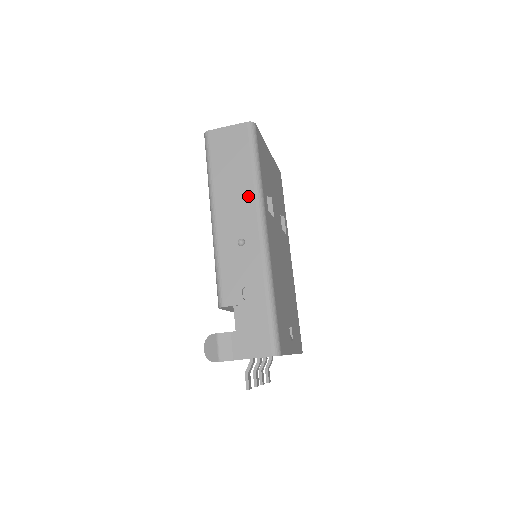
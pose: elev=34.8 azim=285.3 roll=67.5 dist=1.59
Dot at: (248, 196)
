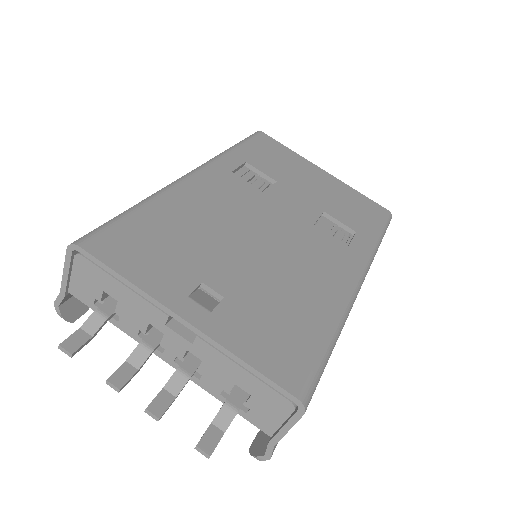
Dot at: occluded
